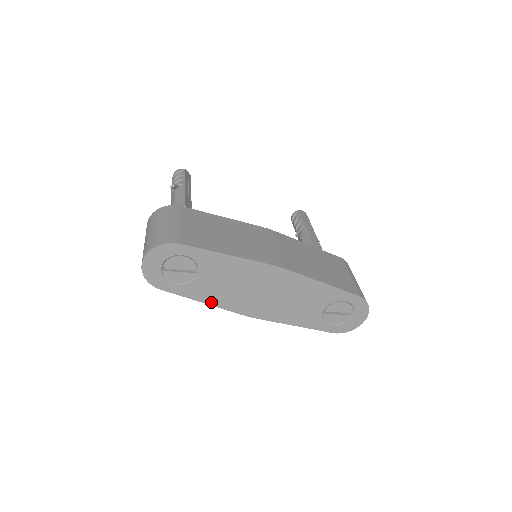
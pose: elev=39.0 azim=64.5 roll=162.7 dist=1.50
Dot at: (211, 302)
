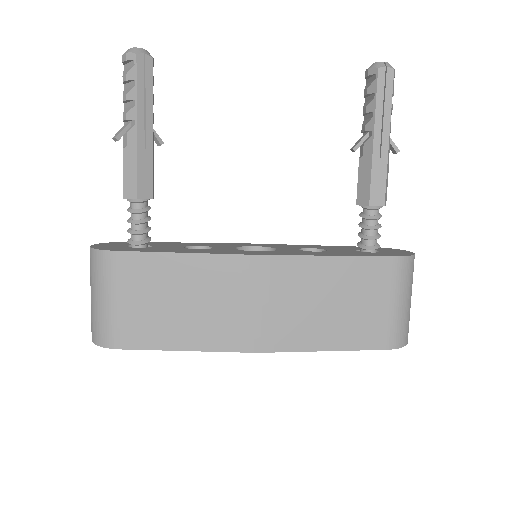
Dot at: occluded
